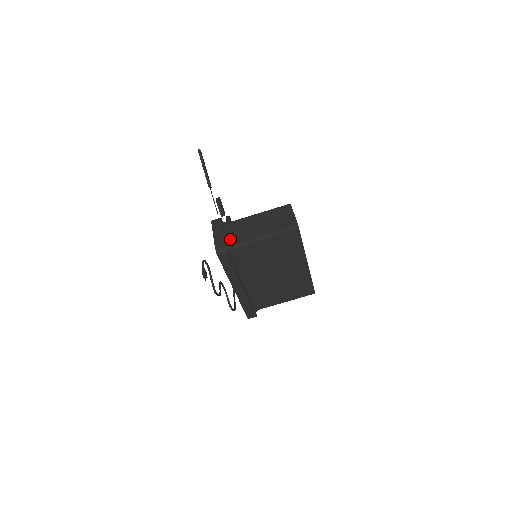
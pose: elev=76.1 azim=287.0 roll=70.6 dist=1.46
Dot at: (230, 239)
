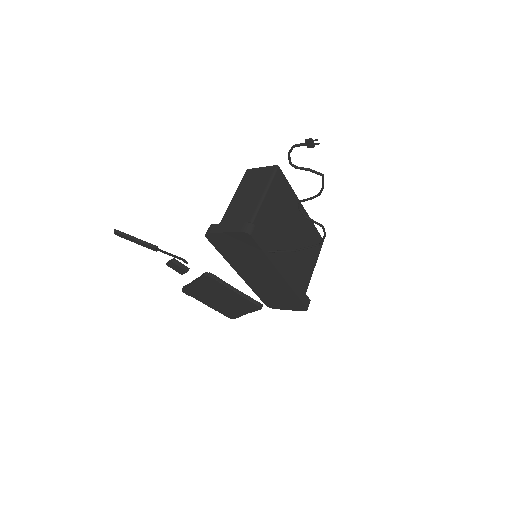
Dot at: occluded
